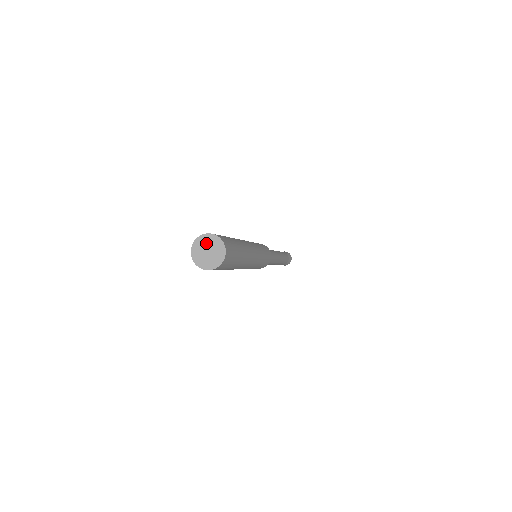
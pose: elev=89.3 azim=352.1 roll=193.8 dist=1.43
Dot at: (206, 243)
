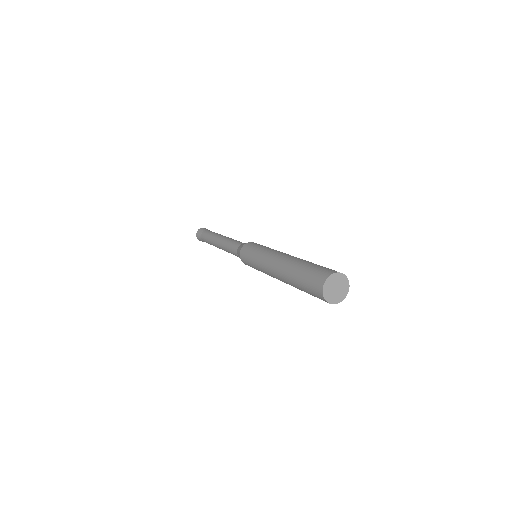
Dot at: (331, 286)
